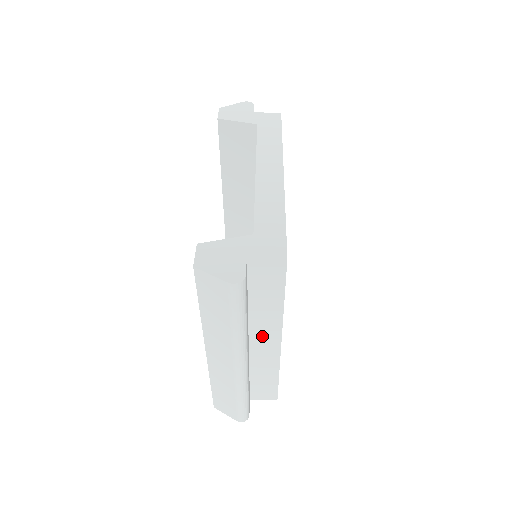
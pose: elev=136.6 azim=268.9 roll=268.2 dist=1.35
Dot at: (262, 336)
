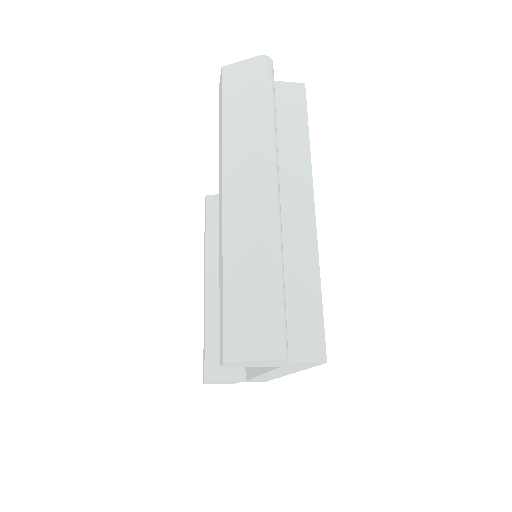
Dot at: (290, 195)
